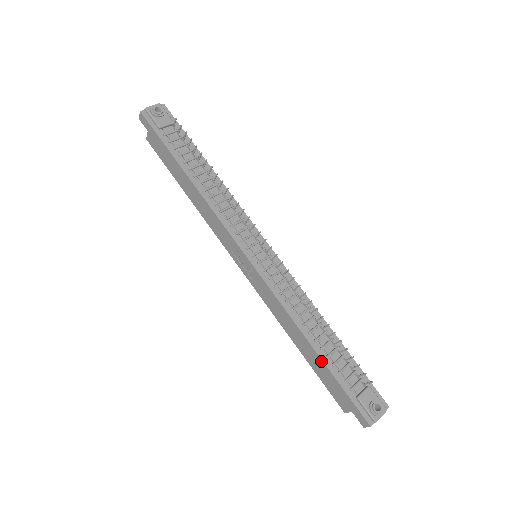
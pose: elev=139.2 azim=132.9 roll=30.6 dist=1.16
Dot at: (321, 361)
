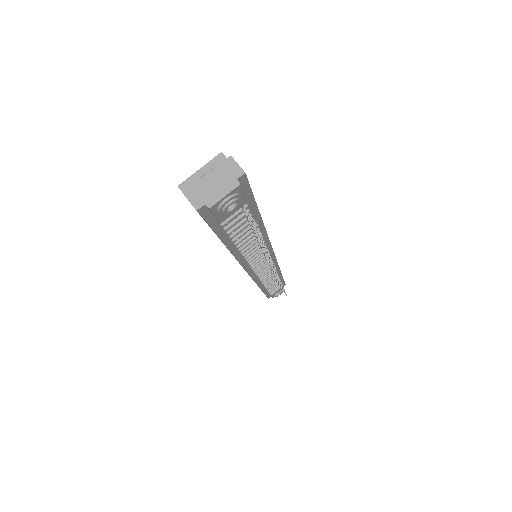
Dot at: occluded
